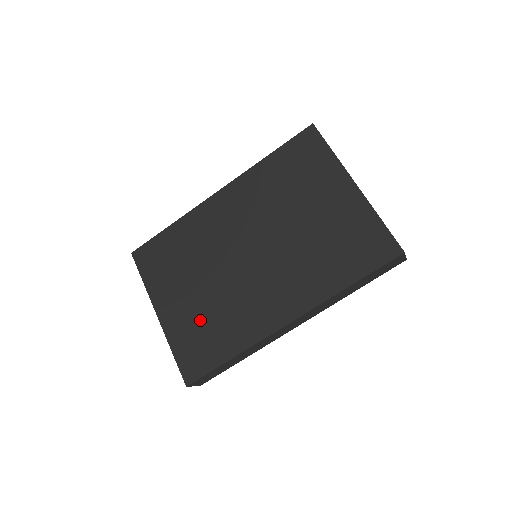
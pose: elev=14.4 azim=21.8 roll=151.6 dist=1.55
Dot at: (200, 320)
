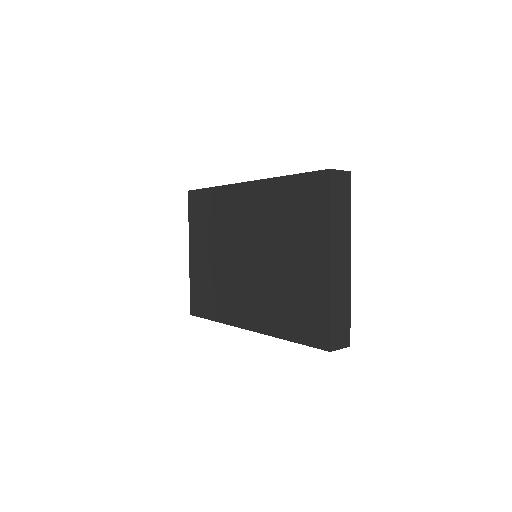
Dot at: (207, 279)
